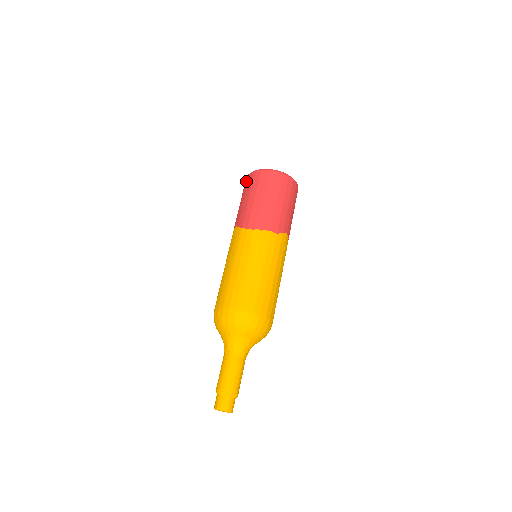
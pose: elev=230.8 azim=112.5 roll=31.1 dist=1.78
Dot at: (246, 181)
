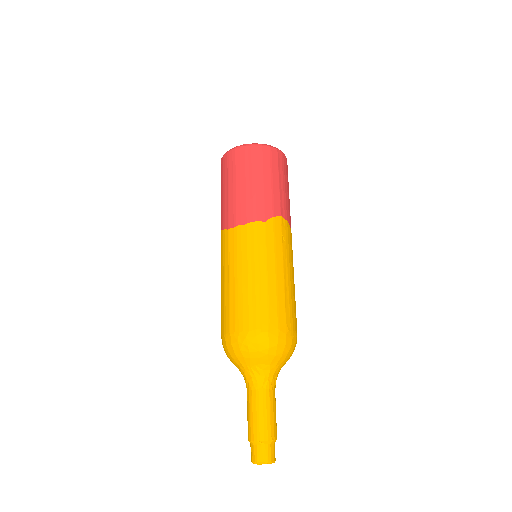
Dot at: occluded
